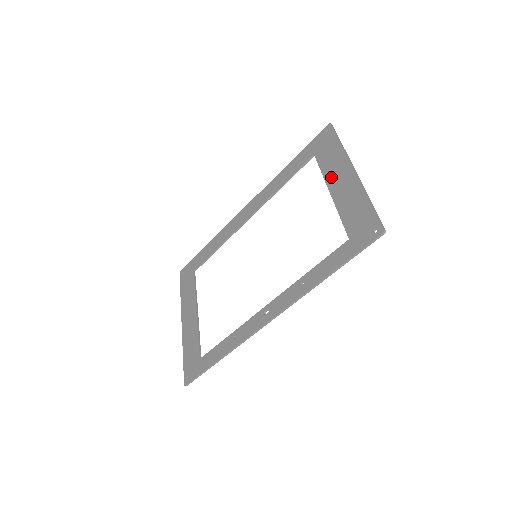
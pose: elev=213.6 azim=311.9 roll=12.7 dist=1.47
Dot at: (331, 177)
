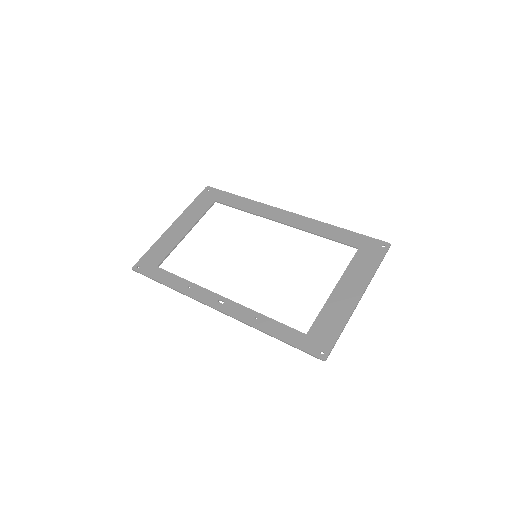
Dot at: (346, 281)
